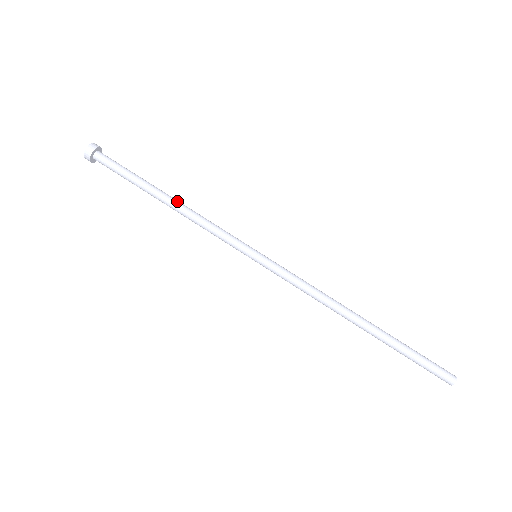
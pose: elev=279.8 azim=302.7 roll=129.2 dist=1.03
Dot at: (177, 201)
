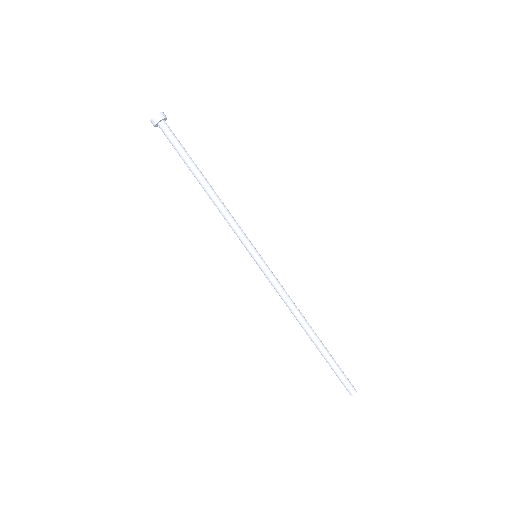
Dot at: (213, 189)
